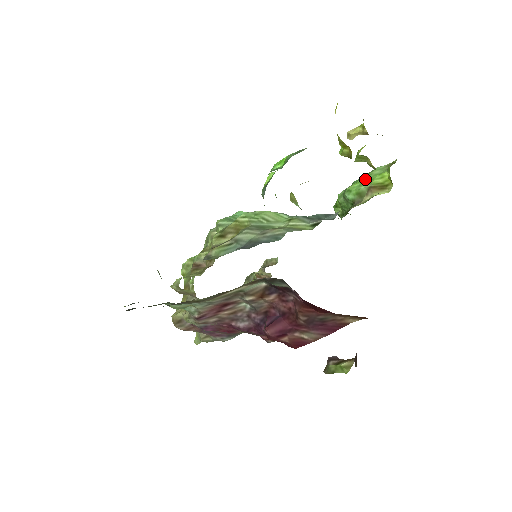
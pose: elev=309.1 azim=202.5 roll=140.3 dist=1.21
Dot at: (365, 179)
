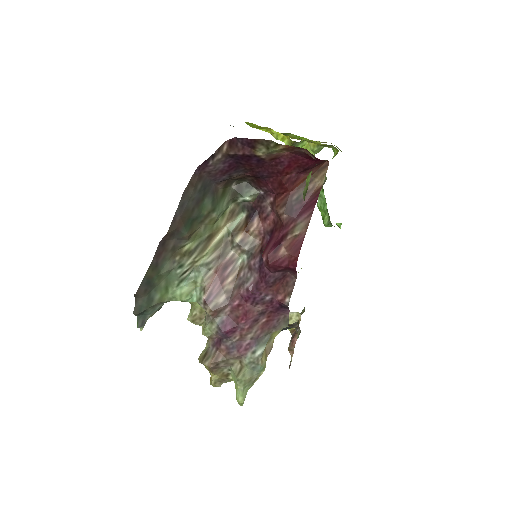
Dot at: occluded
